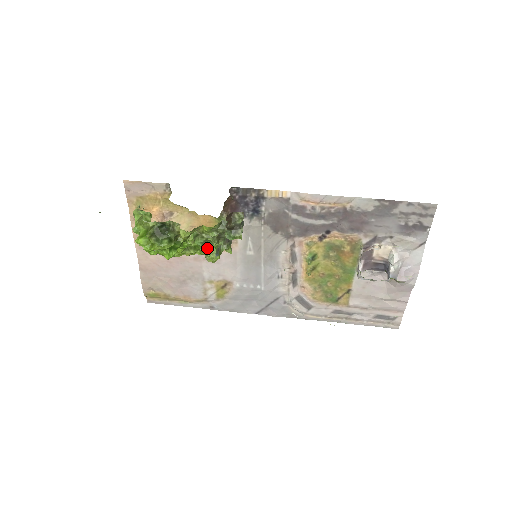
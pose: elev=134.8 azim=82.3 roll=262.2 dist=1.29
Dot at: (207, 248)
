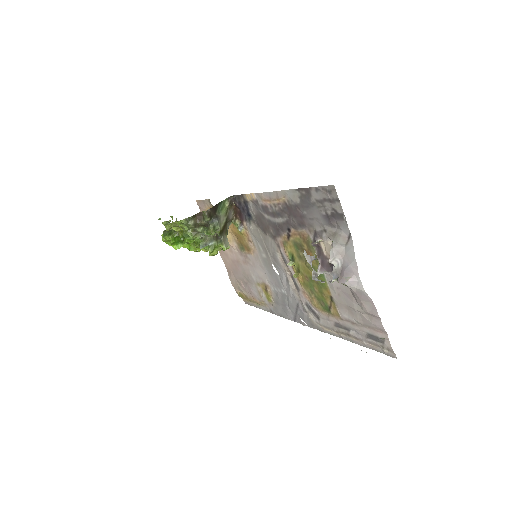
Dot at: occluded
